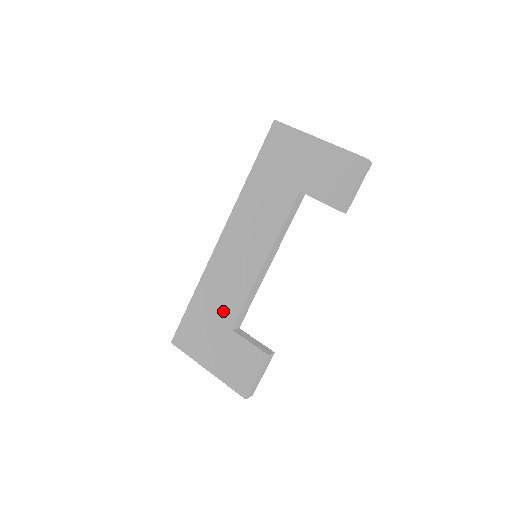
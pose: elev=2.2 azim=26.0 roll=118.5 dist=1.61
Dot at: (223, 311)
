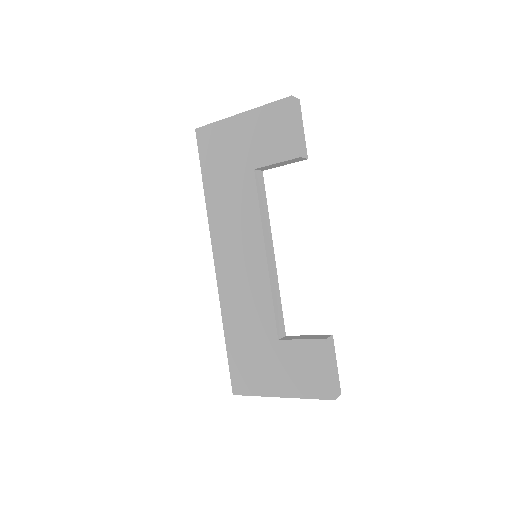
Dot at: (259, 328)
